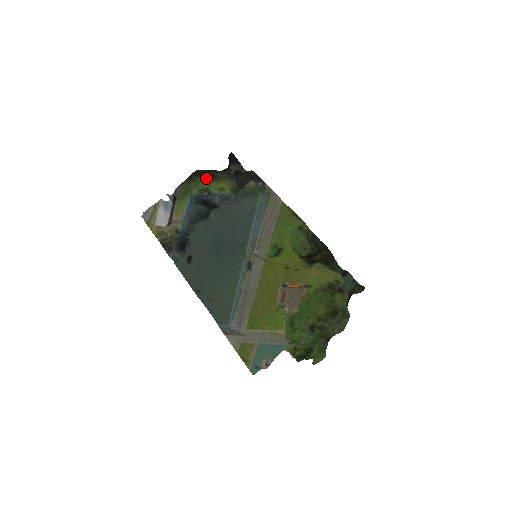
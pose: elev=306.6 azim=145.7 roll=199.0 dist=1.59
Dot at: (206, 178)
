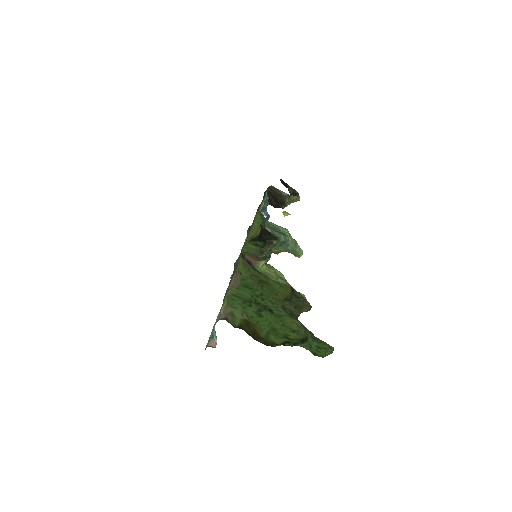
Dot at: occluded
